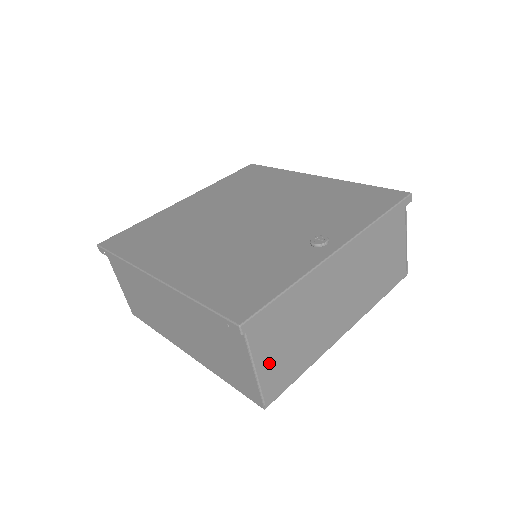
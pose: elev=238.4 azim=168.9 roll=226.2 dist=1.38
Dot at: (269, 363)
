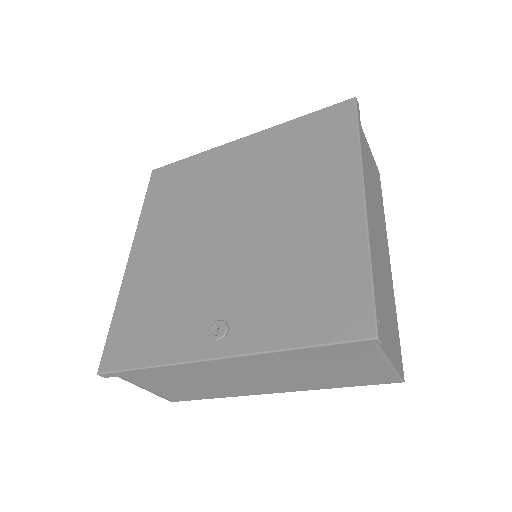
Dot at: (159, 388)
